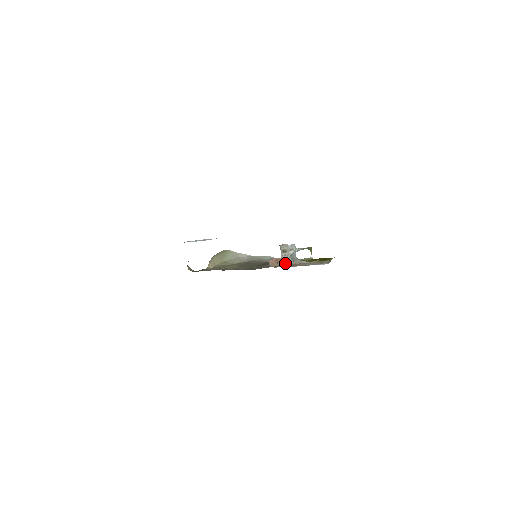
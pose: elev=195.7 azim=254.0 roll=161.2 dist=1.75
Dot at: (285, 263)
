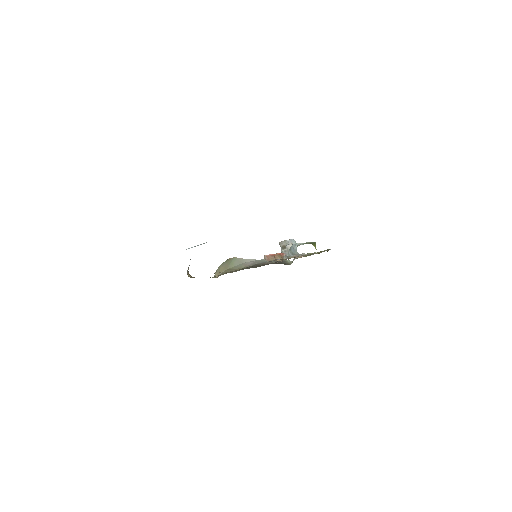
Dot at: (285, 258)
